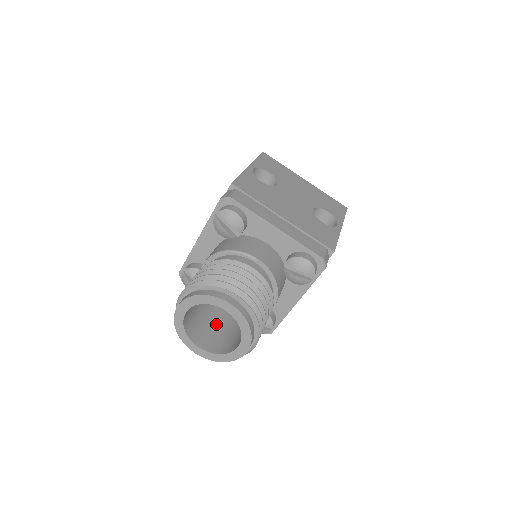
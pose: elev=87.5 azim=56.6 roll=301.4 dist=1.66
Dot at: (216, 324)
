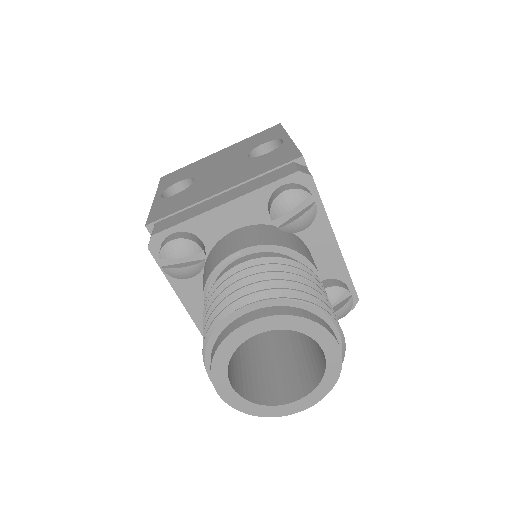
Dot at: (287, 358)
